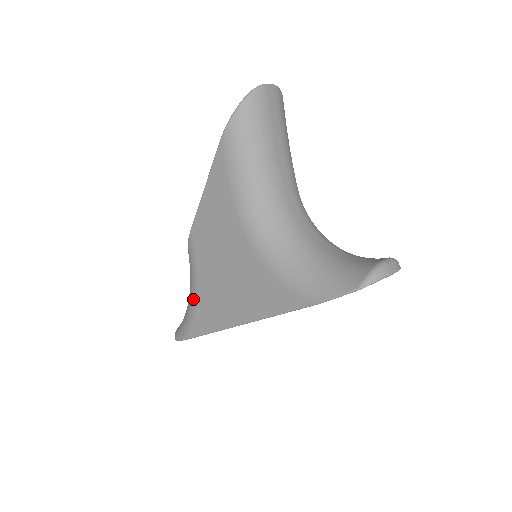
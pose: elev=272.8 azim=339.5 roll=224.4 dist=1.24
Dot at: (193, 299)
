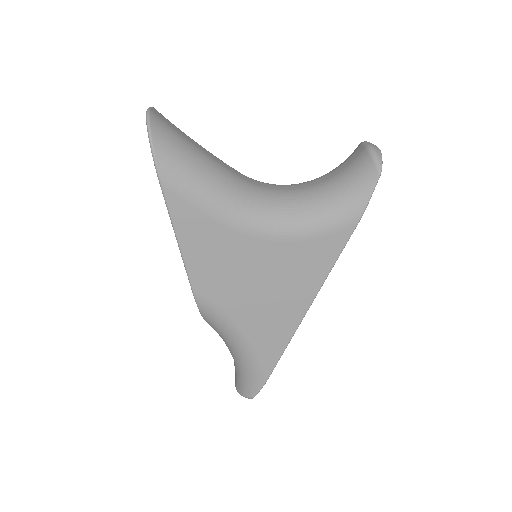
Dot at: (245, 343)
